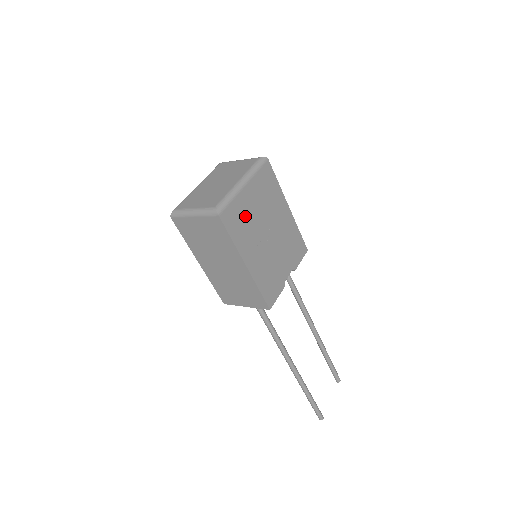
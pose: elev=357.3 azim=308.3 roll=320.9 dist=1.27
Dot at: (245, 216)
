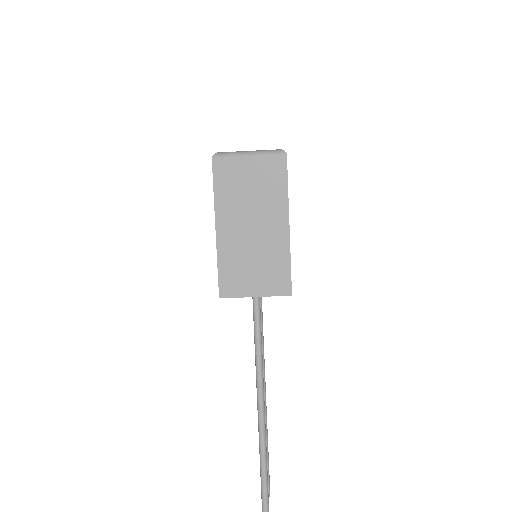
Dot at: occluded
